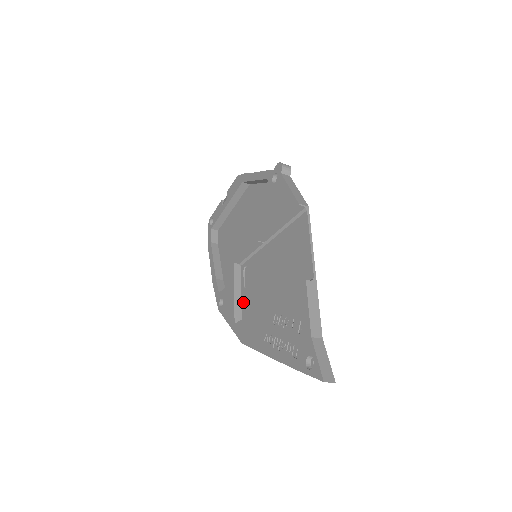
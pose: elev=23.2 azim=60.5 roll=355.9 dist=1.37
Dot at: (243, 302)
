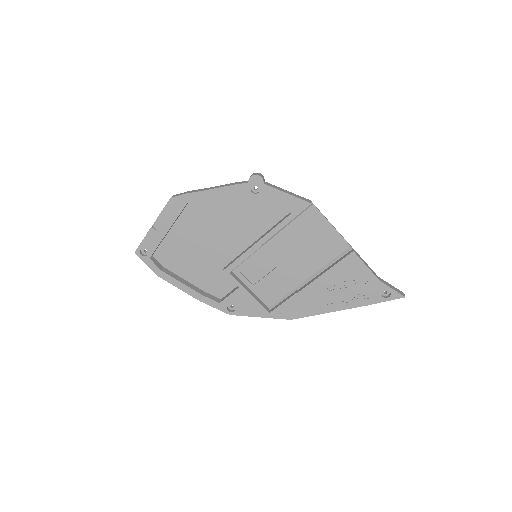
Dot at: (260, 294)
